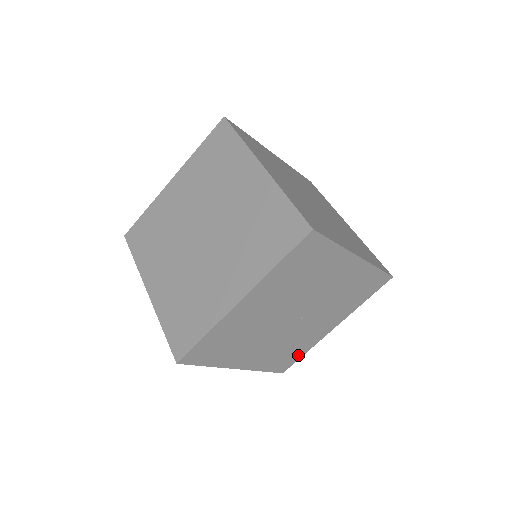
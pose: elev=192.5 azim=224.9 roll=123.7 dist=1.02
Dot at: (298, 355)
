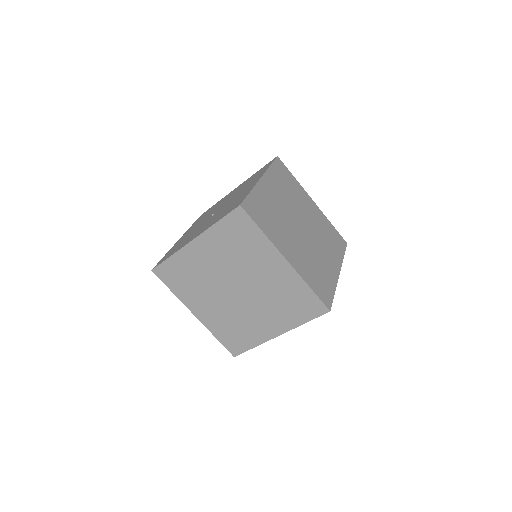
Dot at: occluded
